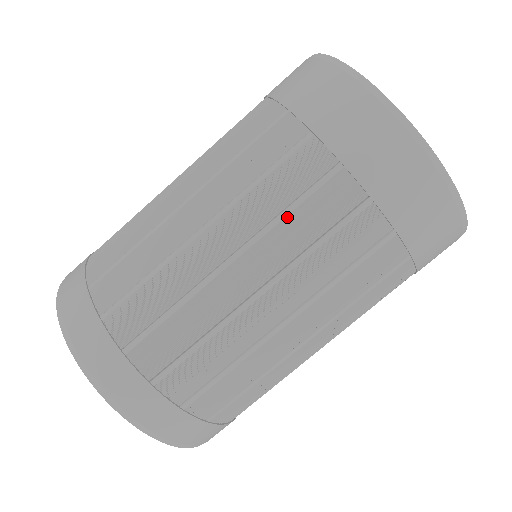
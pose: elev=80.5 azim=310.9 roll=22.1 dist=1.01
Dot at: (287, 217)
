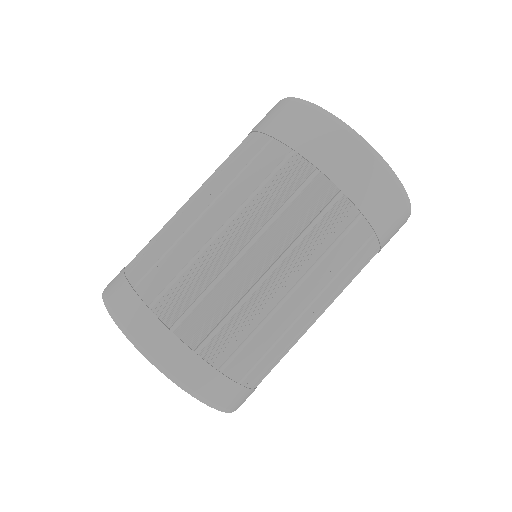
Dot at: (260, 191)
